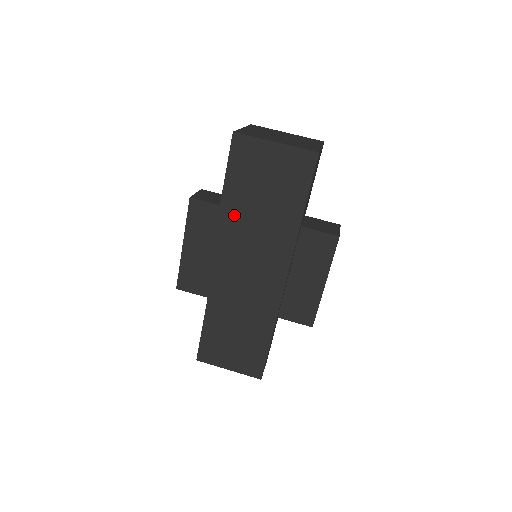
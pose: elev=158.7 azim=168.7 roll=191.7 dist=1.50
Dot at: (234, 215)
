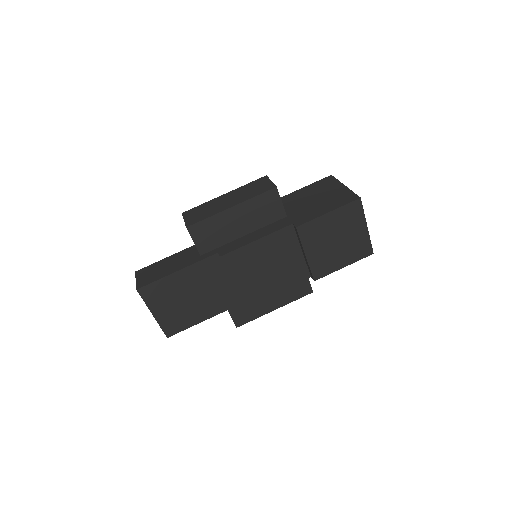
Dot at: (303, 237)
